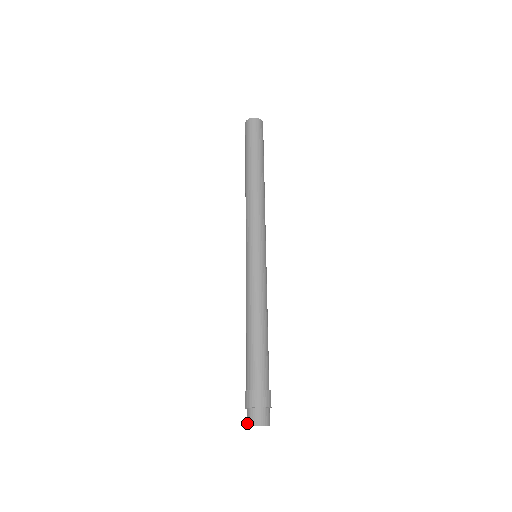
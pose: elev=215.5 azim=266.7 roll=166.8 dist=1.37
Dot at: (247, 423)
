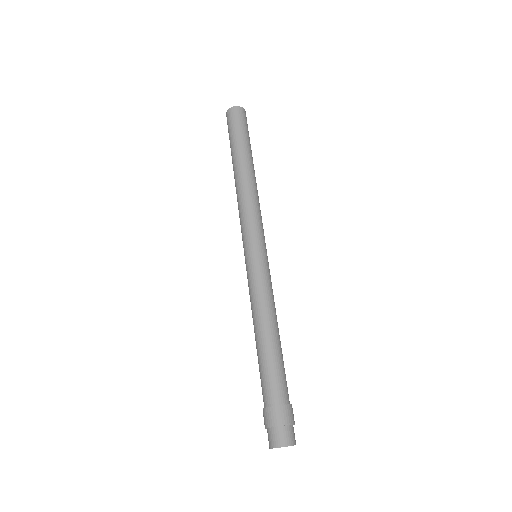
Dot at: (272, 445)
